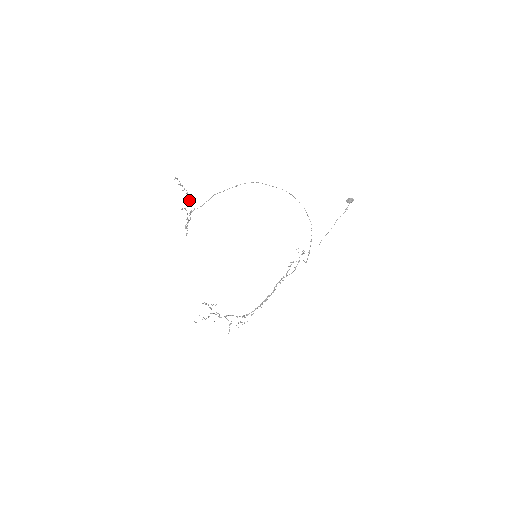
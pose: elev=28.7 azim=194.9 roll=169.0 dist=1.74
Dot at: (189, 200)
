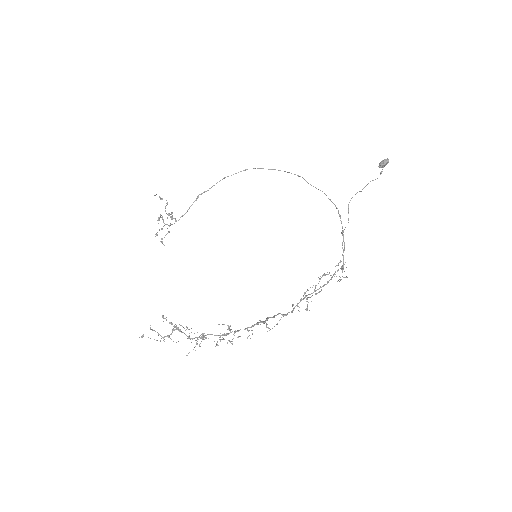
Dot at: occluded
